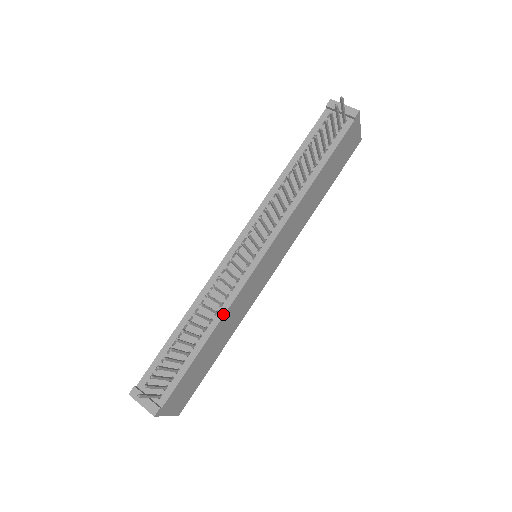
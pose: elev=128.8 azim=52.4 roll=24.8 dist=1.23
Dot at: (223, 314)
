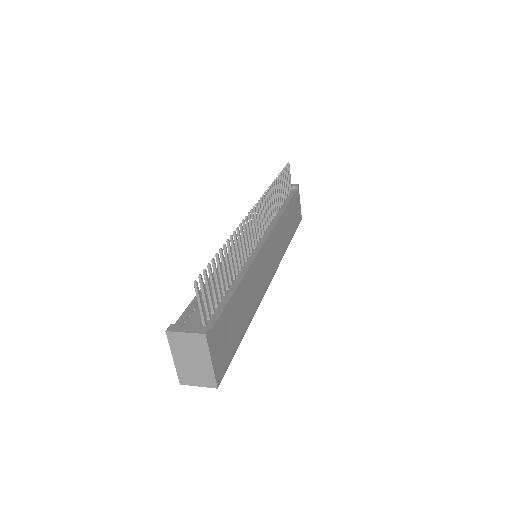
Dot at: (248, 268)
